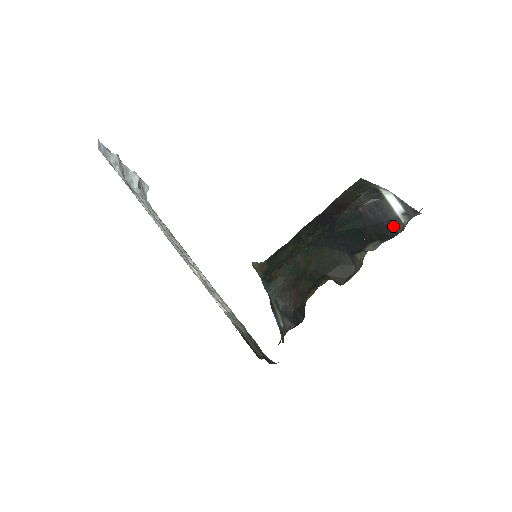
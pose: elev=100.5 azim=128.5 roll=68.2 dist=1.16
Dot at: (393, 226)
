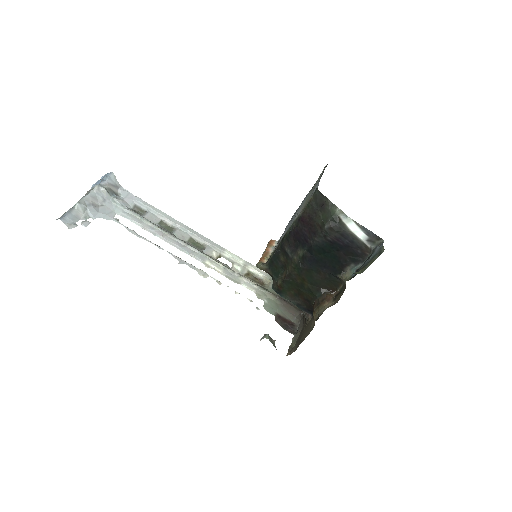
Dot at: (362, 250)
